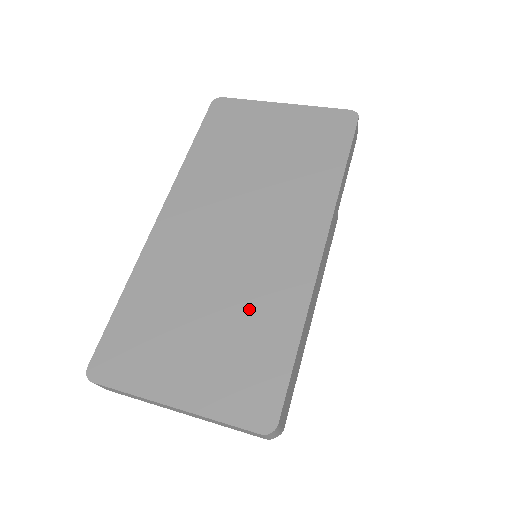
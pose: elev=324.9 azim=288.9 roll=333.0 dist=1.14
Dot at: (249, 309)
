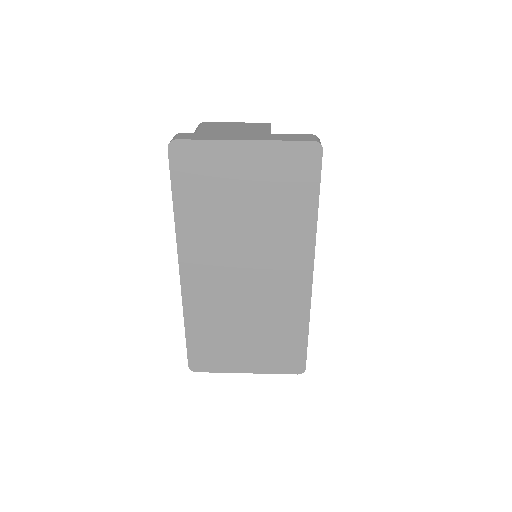
Dot at: (273, 322)
